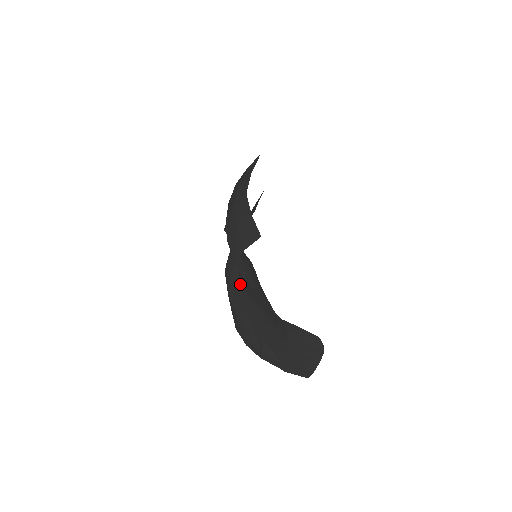
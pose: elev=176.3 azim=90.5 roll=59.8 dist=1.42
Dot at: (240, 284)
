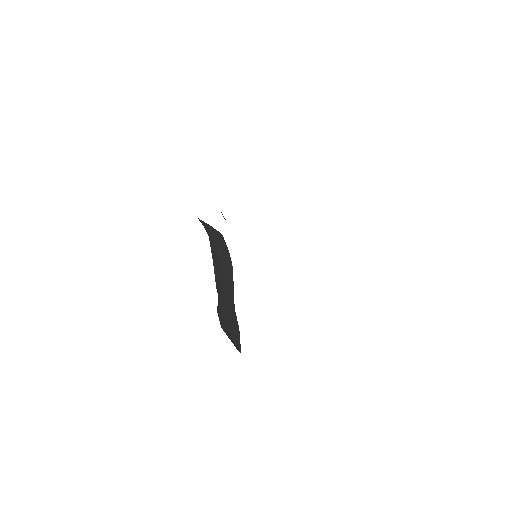
Dot at: occluded
